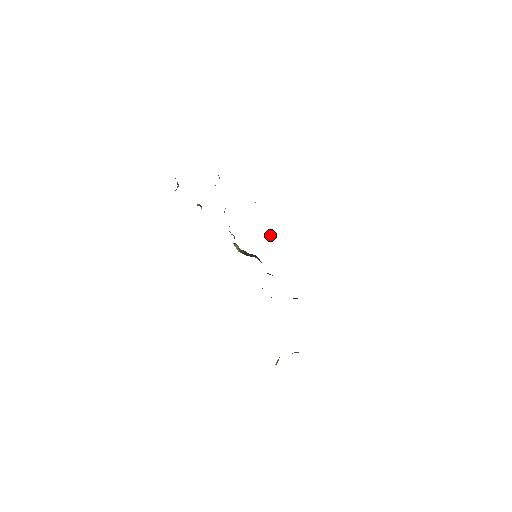
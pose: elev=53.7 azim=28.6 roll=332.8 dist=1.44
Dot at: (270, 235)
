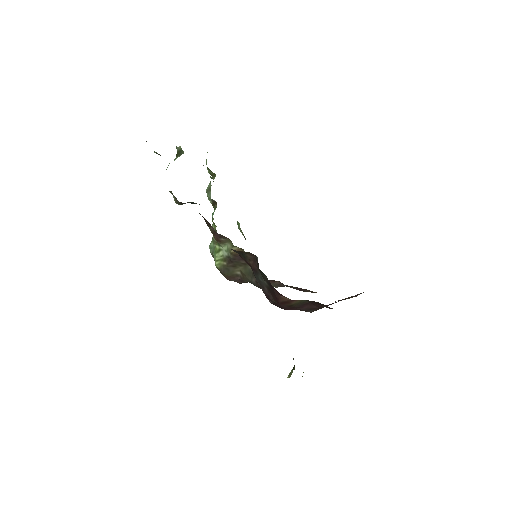
Dot at: occluded
